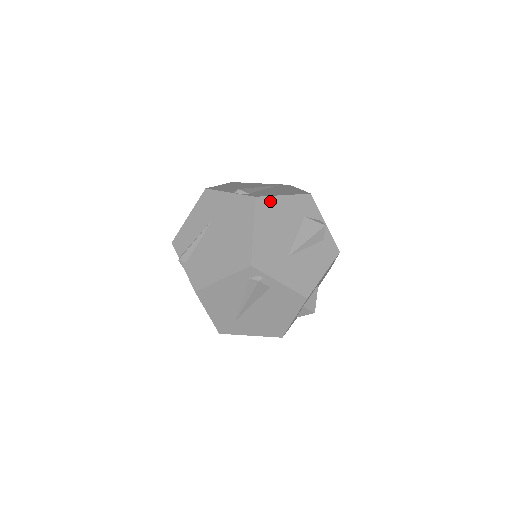
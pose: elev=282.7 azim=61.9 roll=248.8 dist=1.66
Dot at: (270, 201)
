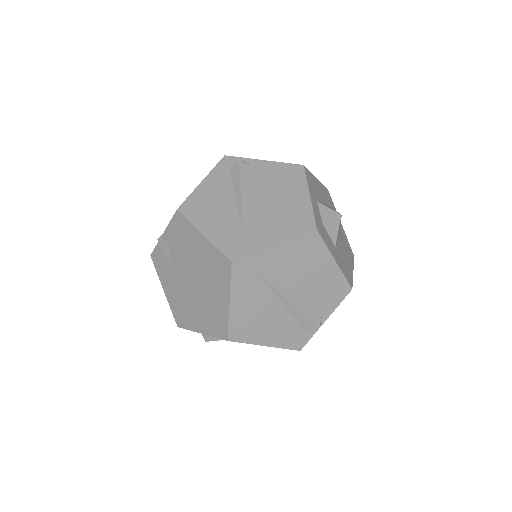
Dot at: occluded
